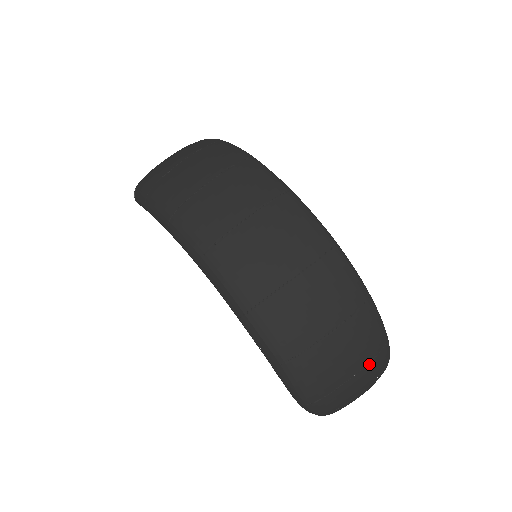
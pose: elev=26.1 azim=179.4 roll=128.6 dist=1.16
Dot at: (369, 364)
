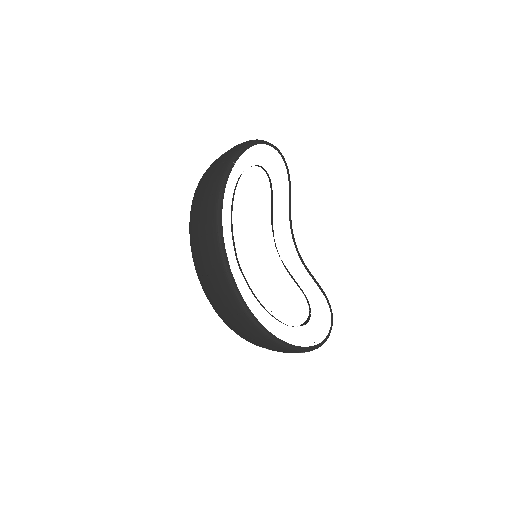
Dot at: (283, 352)
